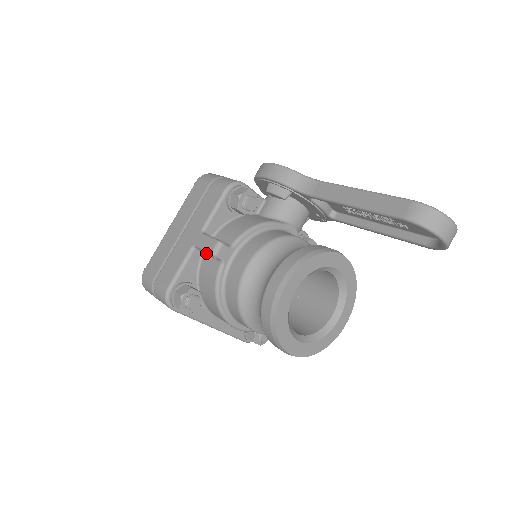
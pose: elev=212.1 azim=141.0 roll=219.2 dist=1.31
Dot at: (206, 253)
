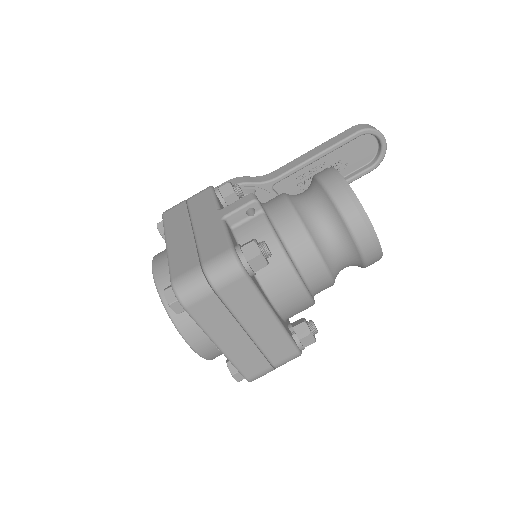
Dot at: (236, 223)
